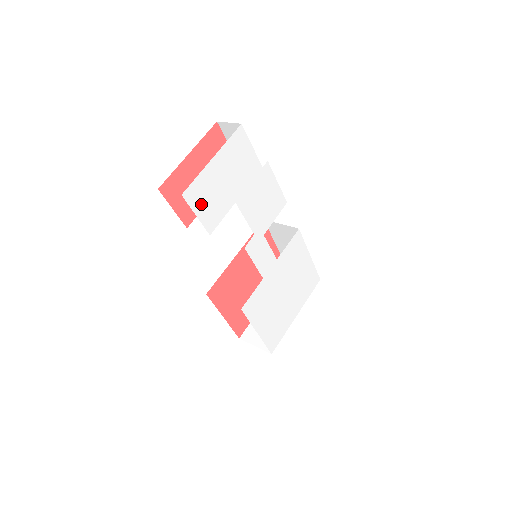
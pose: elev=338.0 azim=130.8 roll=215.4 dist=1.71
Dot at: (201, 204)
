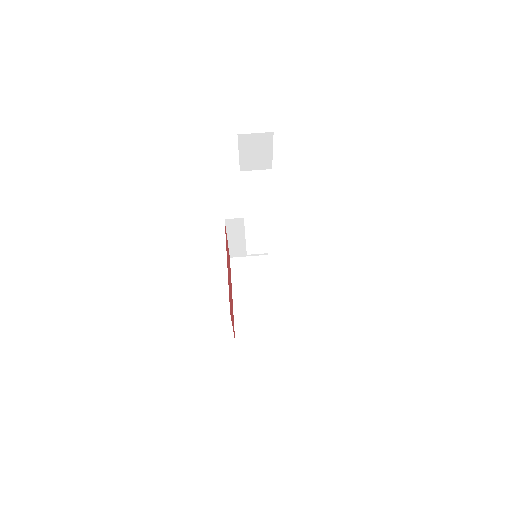
Dot at: occluded
